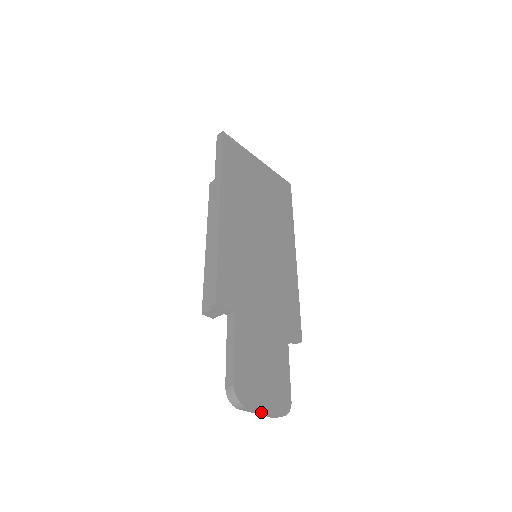
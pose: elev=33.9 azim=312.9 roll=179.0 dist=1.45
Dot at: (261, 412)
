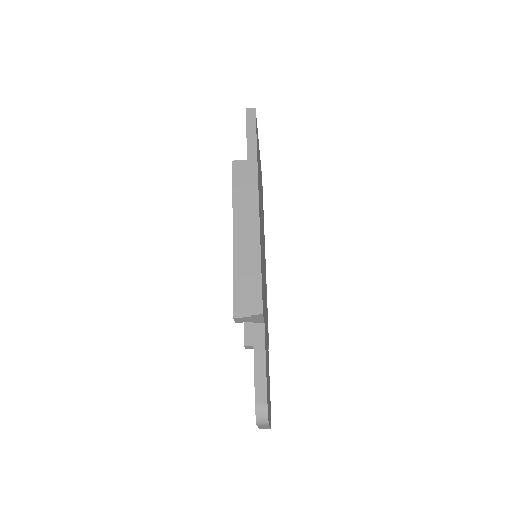
Dot at: (266, 427)
